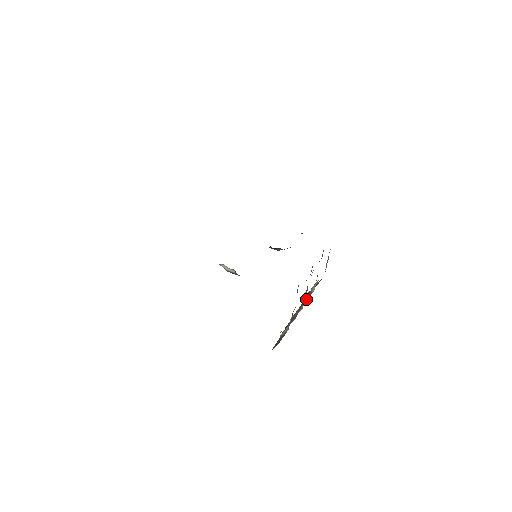
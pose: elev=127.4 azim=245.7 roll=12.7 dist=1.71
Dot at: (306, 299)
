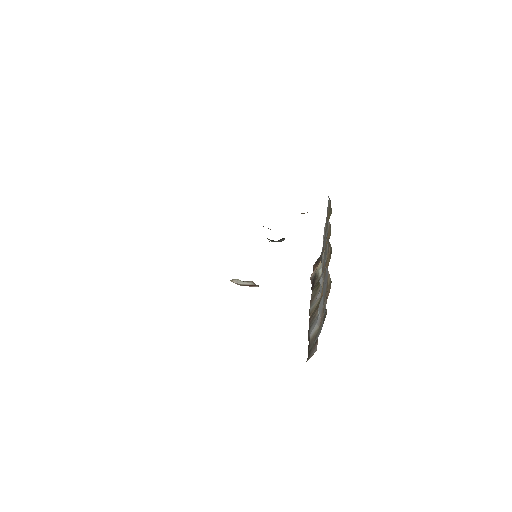
Dot at: (317, 286)
